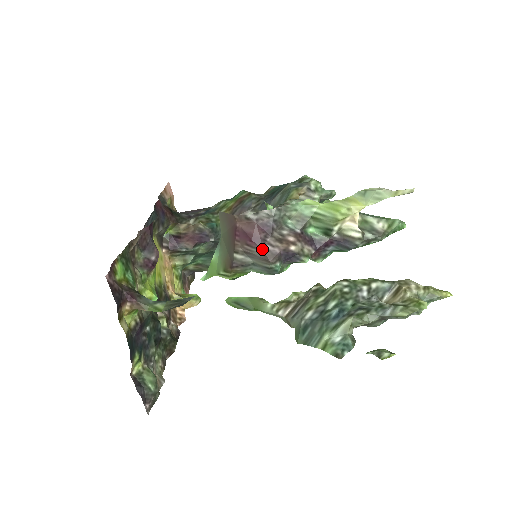
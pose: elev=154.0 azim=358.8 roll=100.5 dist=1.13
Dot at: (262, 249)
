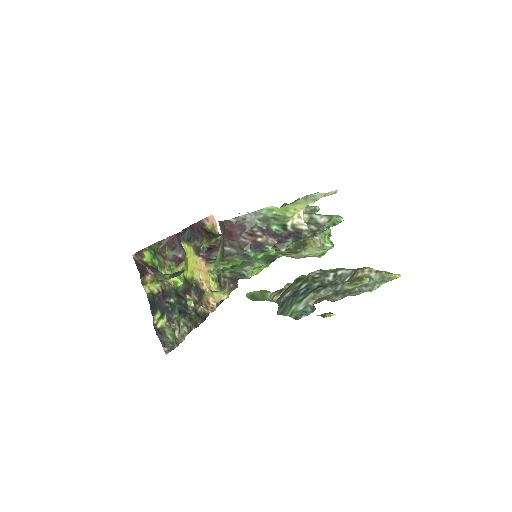
Dot at: (238, 241)
